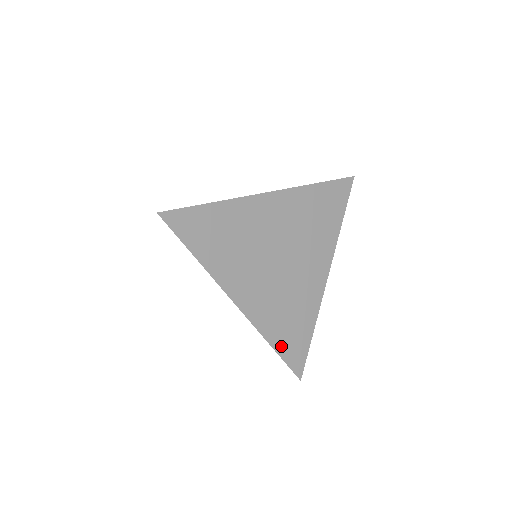
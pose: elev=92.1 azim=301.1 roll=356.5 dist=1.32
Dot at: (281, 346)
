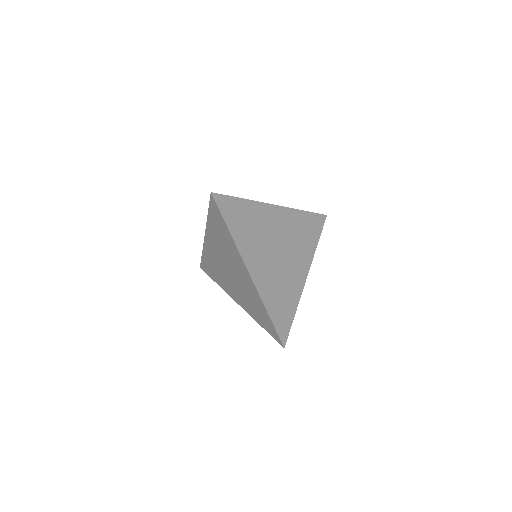
Dot at: (274, 316)
